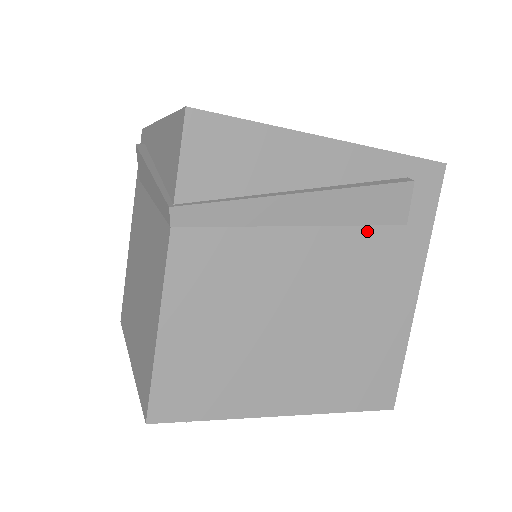
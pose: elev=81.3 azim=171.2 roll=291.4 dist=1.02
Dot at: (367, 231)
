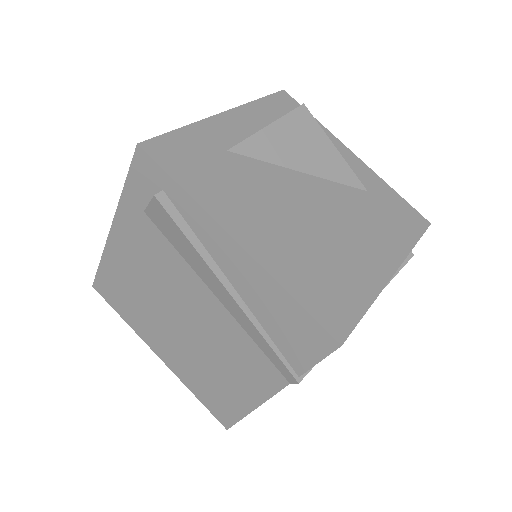
Dot at: occluded
